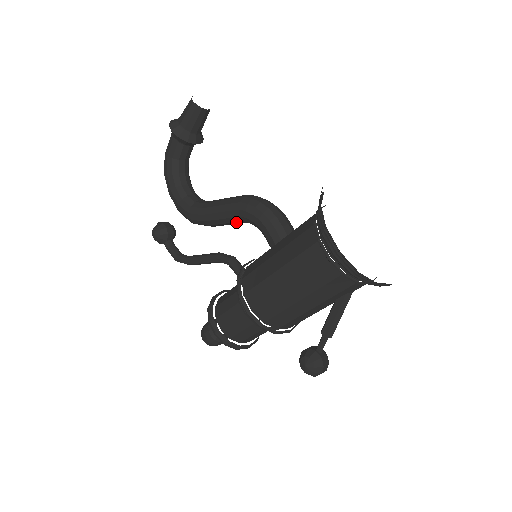
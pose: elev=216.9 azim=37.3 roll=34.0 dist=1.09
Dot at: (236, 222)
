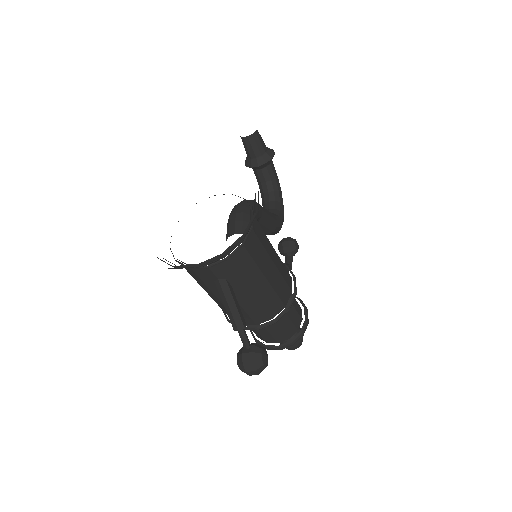
Dot at: occluded
